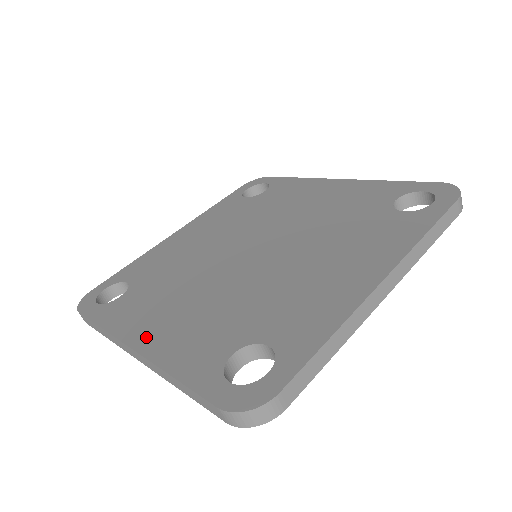
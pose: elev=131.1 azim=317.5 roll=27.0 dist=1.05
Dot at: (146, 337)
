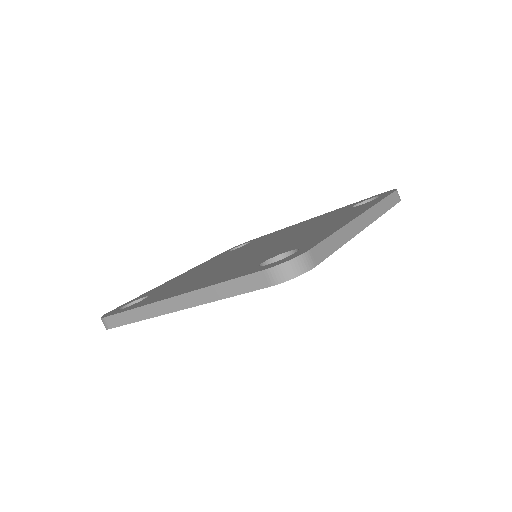
Dot at: (181, 291)
